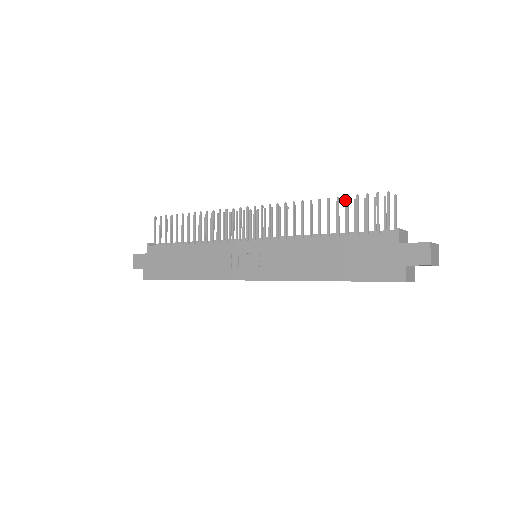
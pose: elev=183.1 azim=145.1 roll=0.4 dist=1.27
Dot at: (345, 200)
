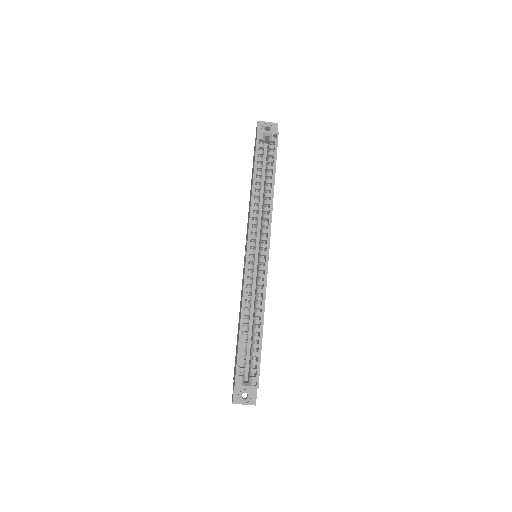
Dot at: occluded
